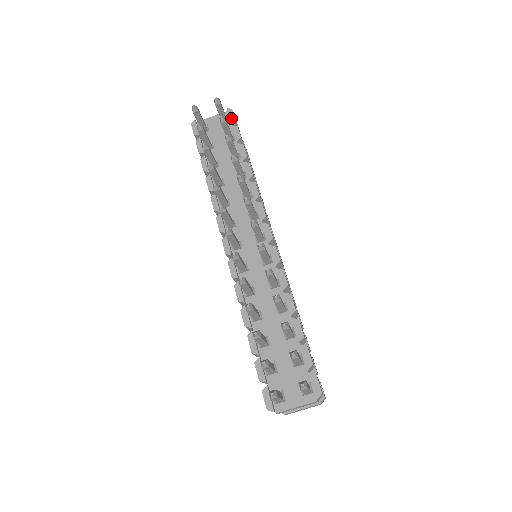
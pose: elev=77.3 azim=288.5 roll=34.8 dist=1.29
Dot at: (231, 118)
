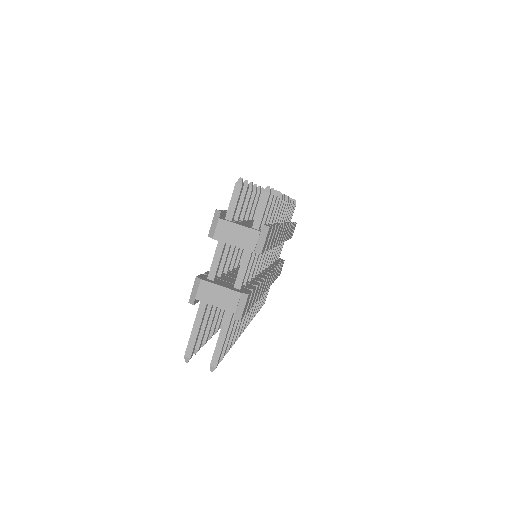
Dot at: (294, 222)
